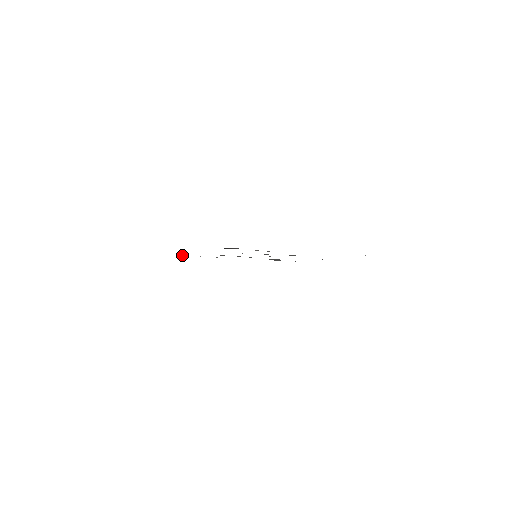
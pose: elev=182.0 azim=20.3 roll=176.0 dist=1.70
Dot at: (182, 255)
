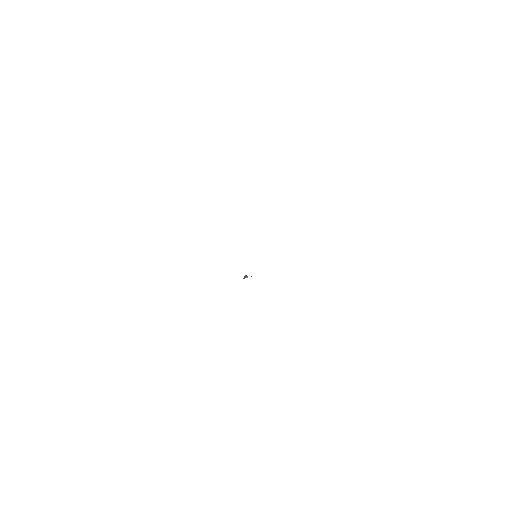
Dot at: occluded
